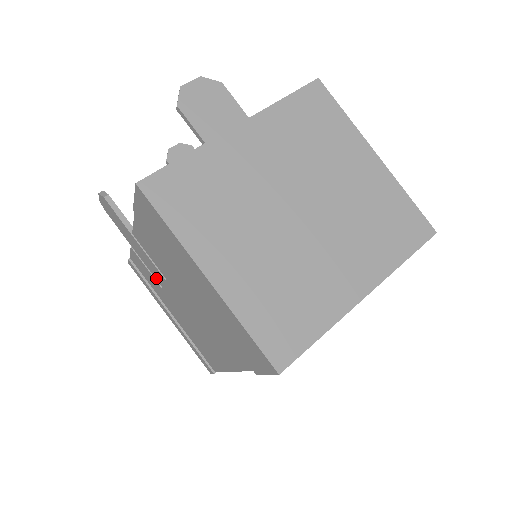
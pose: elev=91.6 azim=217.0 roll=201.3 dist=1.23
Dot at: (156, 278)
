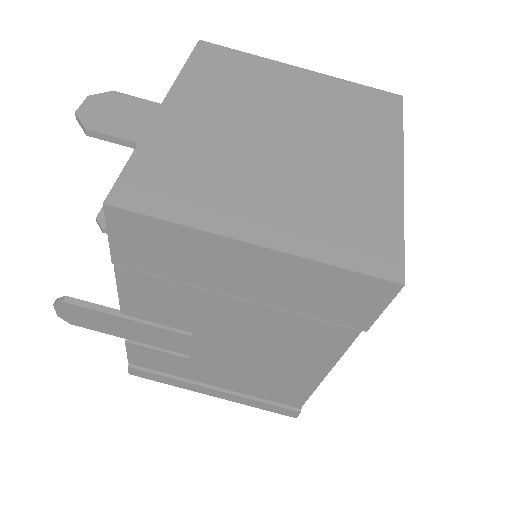
Dot at: (176, 350)
